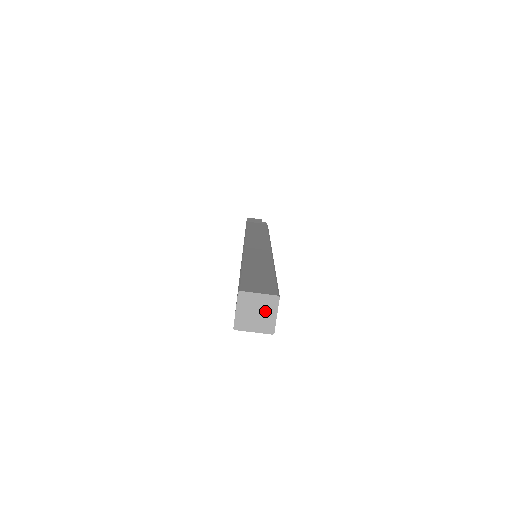
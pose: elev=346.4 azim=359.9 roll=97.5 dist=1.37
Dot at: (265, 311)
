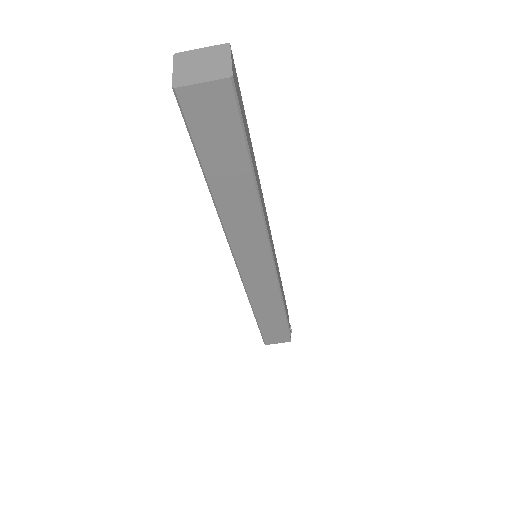
Dot at: (213, 60)
